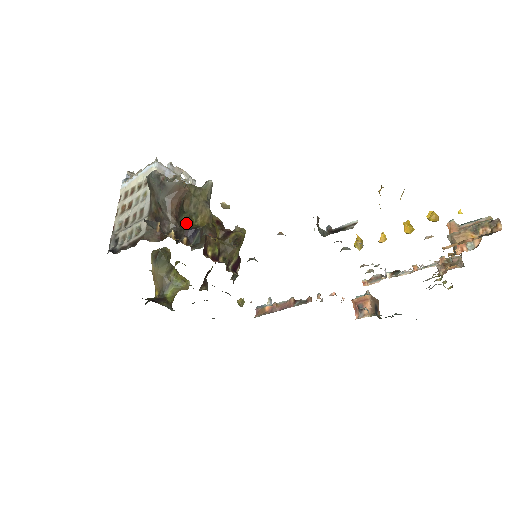
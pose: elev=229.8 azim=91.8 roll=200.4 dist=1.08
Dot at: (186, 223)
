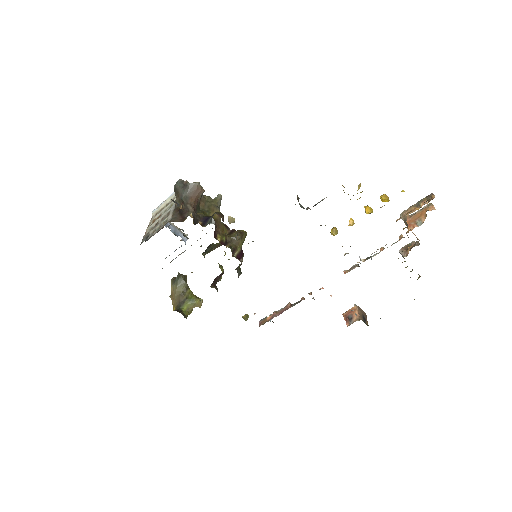
Dot at: (201, 213)
